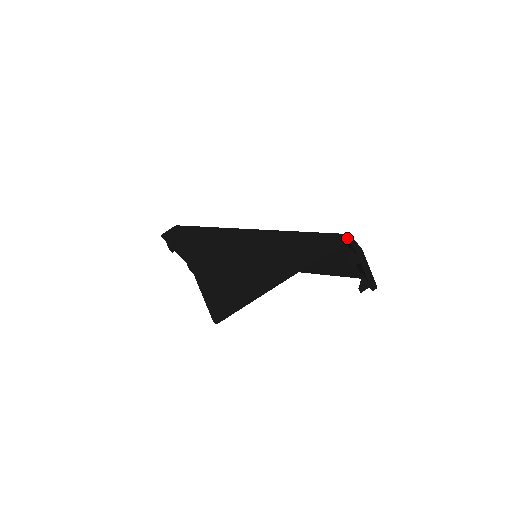
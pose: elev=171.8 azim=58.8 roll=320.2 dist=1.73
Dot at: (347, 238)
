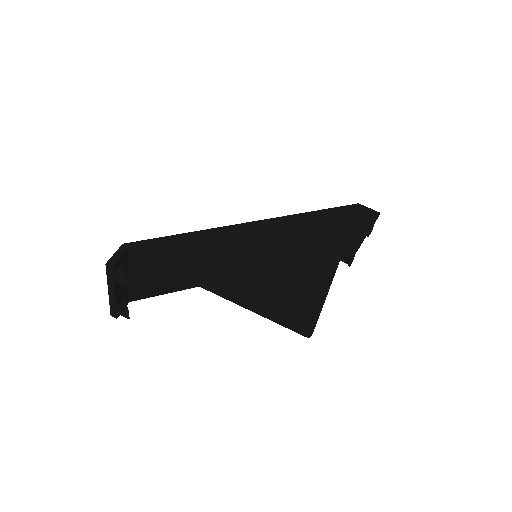
Dot at: (361, 207)
